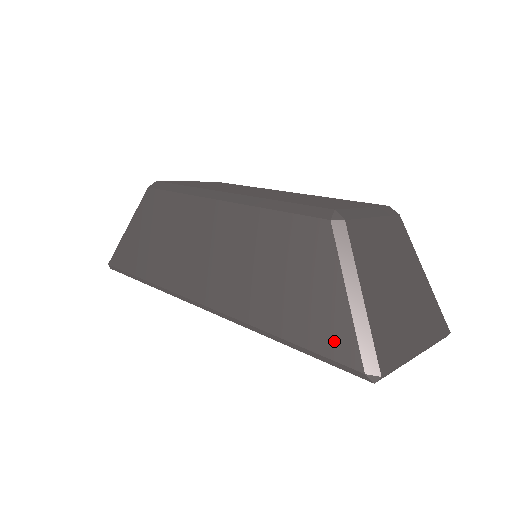
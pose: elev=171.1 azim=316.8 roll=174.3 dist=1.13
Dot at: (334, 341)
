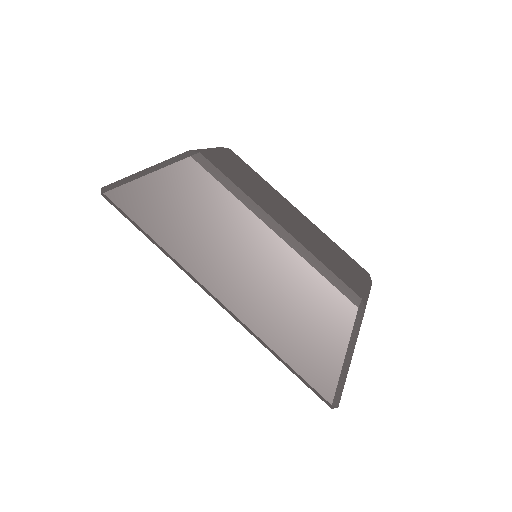
Dot at: (321, 379)
